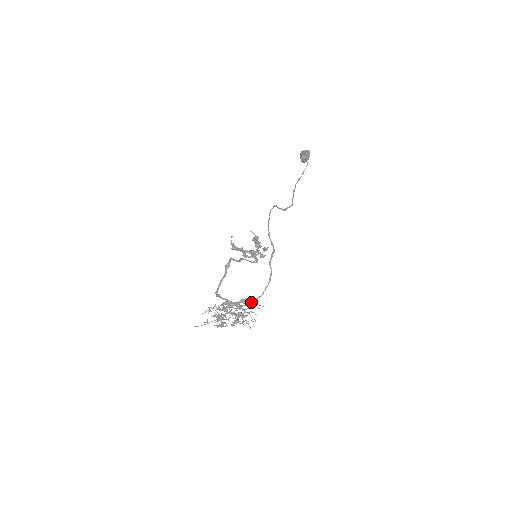
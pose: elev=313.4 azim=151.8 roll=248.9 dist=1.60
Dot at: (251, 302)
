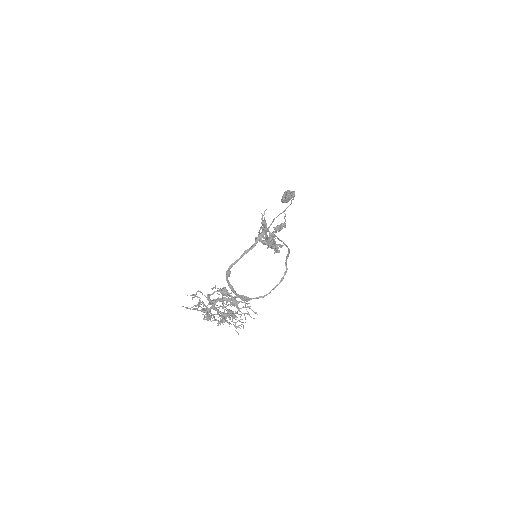
Dot at: occluded
